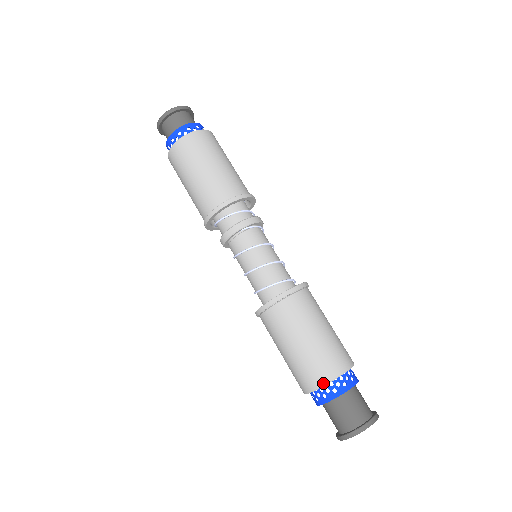
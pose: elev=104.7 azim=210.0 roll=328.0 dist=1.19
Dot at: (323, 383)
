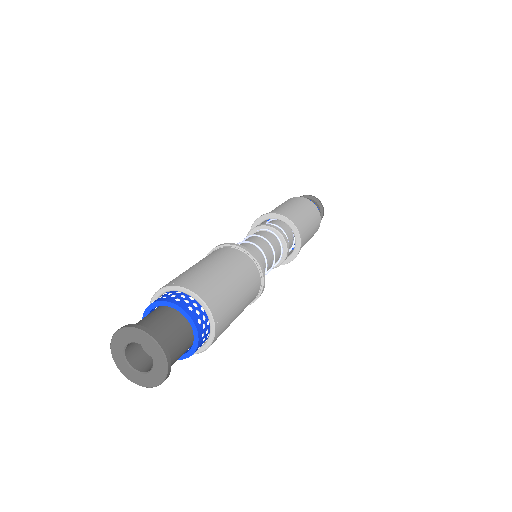
Dot at: (165, 286)
